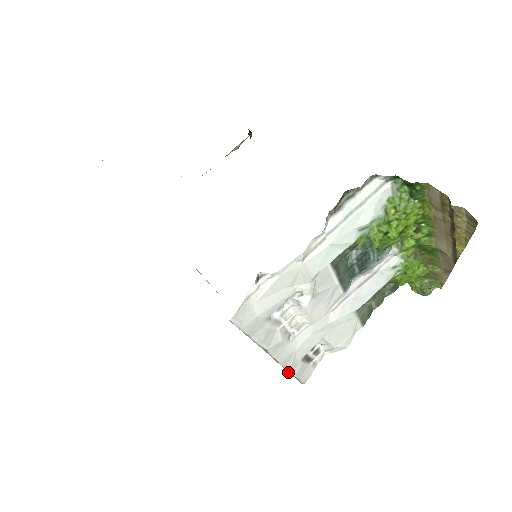
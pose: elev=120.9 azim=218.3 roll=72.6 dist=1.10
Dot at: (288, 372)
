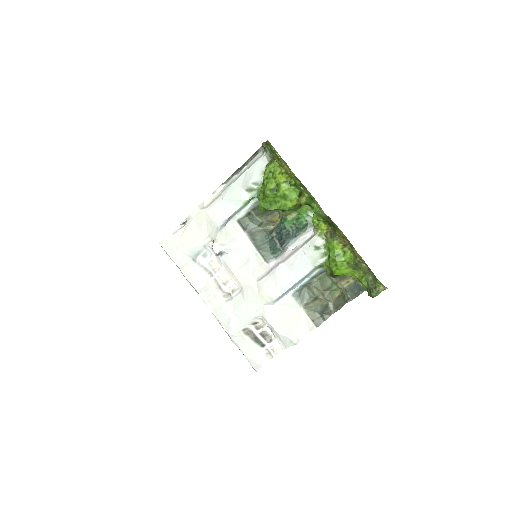
Dot at: (230, 338)
